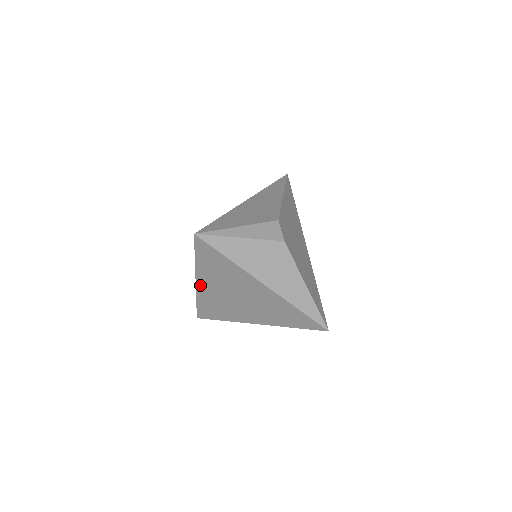
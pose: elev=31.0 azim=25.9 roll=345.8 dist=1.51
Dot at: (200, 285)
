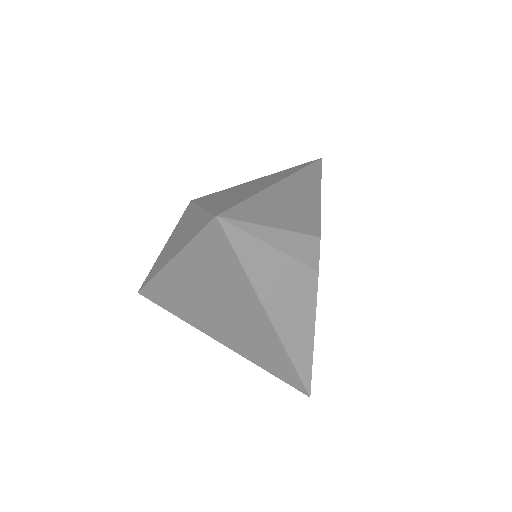
Dot at: (173, 268)
